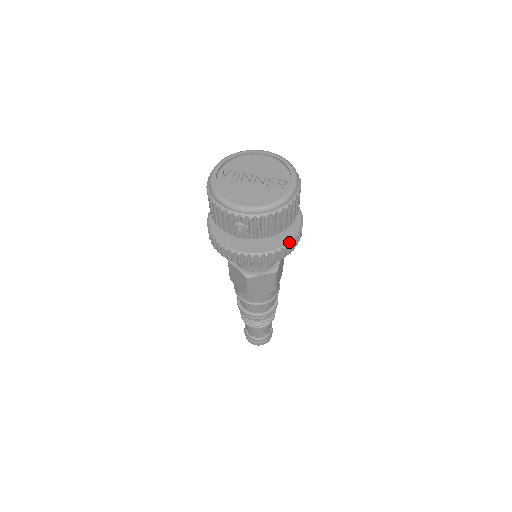
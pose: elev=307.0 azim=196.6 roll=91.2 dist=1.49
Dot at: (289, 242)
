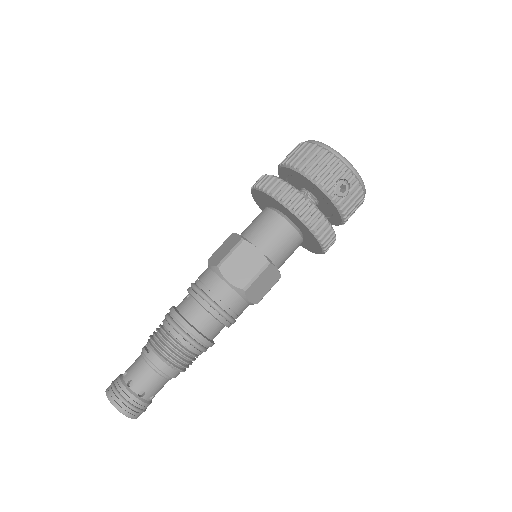
Dot at: occluded
